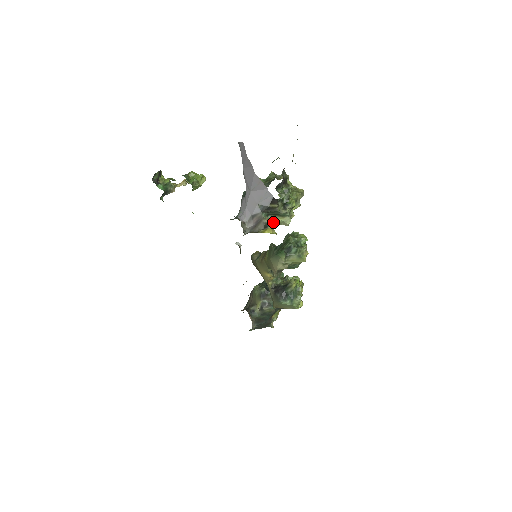
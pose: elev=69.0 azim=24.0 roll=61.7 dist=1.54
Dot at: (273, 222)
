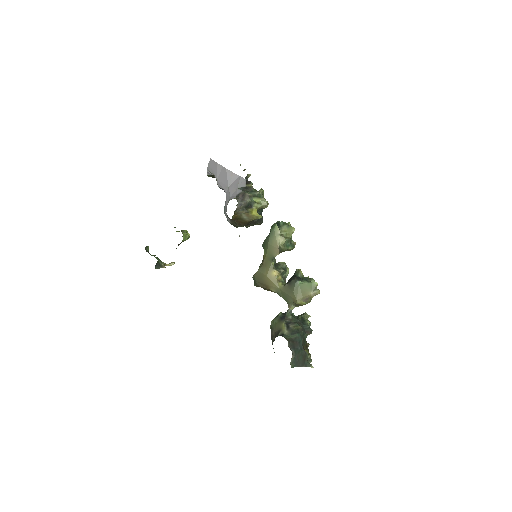
Dot at: (255, 201)
